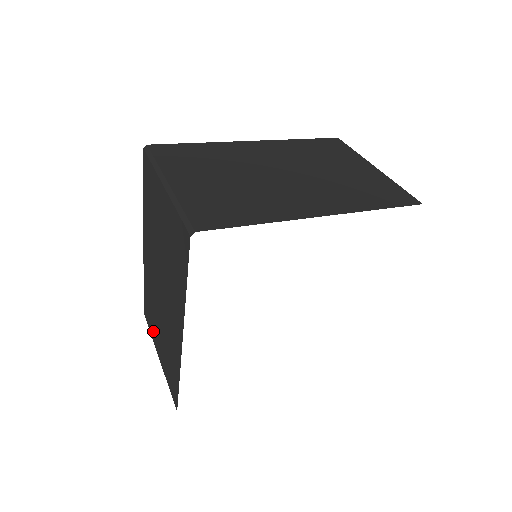
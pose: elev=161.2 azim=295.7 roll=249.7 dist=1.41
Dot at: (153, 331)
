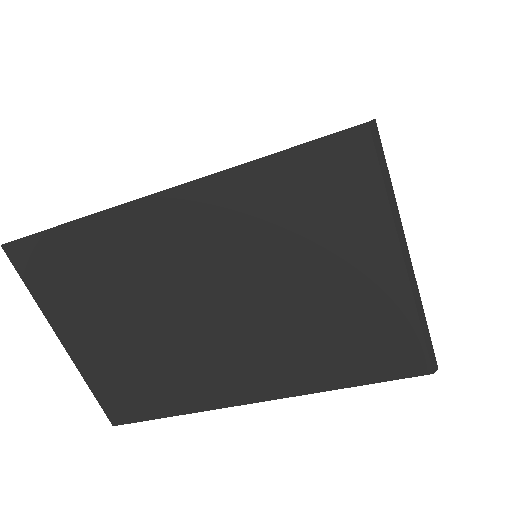
Dot at: occluded
